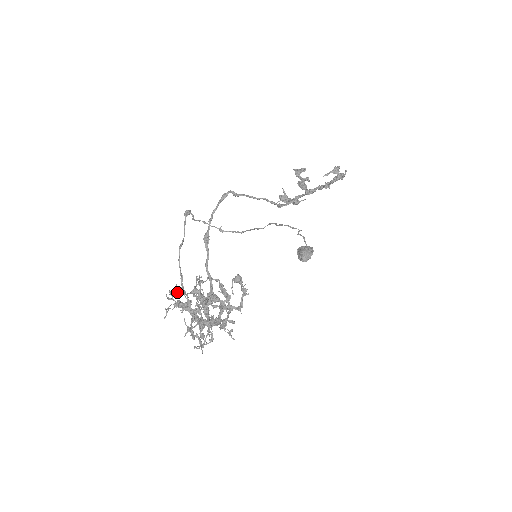
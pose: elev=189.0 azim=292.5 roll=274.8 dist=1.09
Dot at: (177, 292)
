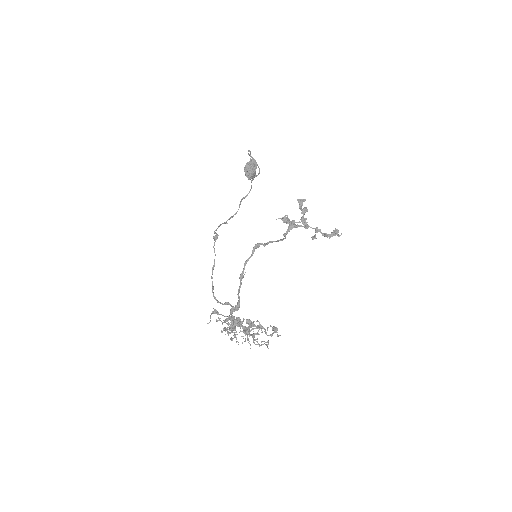
Dot at: occluded
